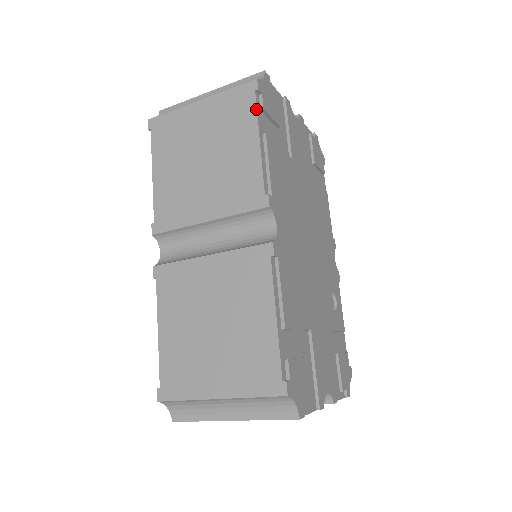
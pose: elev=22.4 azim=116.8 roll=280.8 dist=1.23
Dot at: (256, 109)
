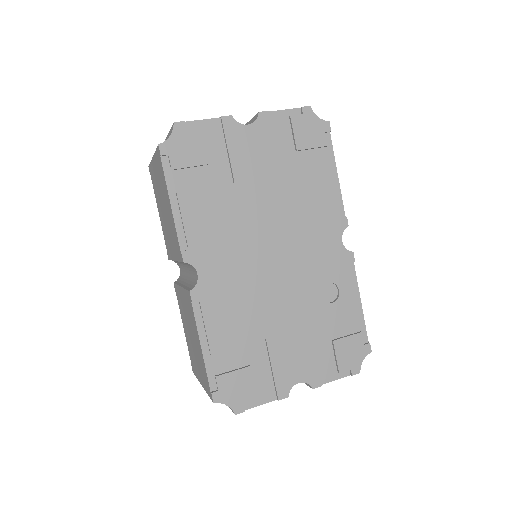
Dot at: (164, 174)
